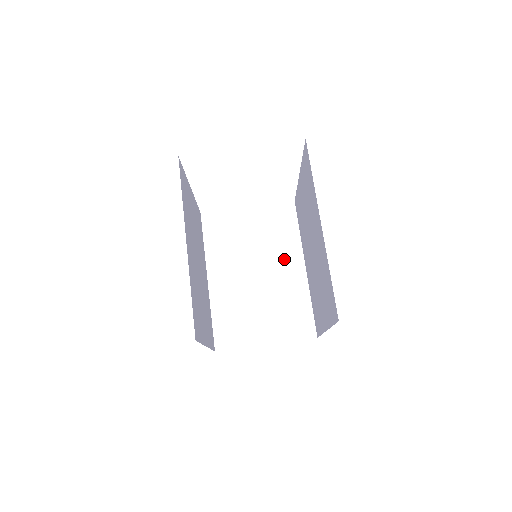
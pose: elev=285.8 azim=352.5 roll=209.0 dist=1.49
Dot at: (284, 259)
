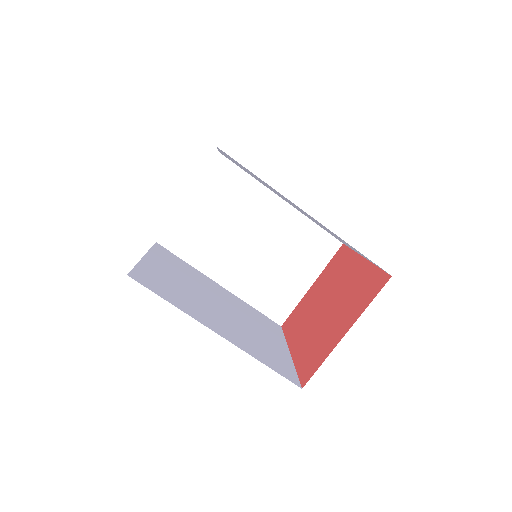
Dot at: (261, 211)
